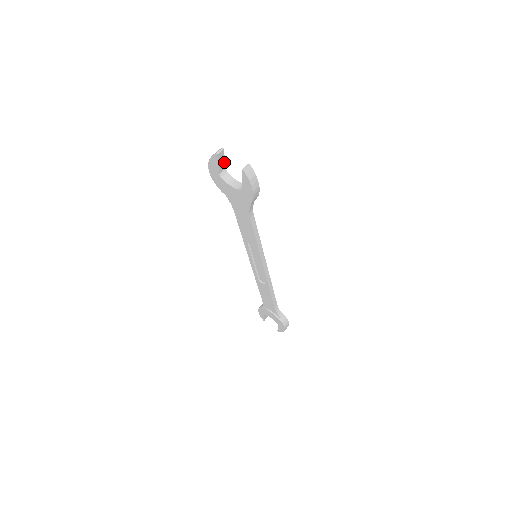
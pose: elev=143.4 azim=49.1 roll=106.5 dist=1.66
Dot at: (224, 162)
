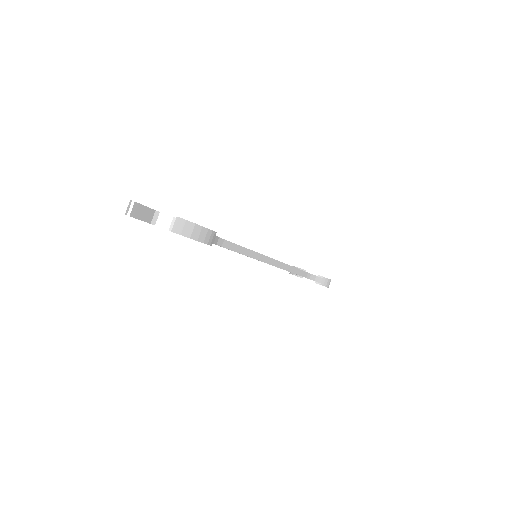
Dot at: (147, 208)
